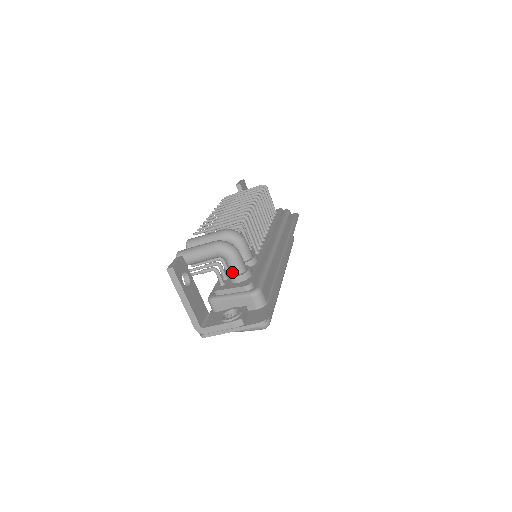
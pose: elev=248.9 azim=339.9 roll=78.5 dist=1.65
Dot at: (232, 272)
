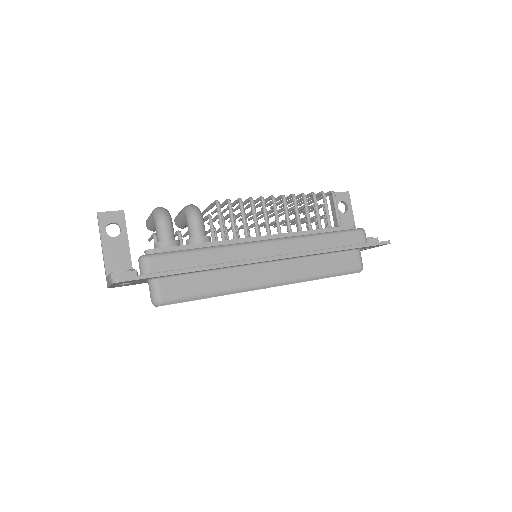
Dot at: (158, 240)
